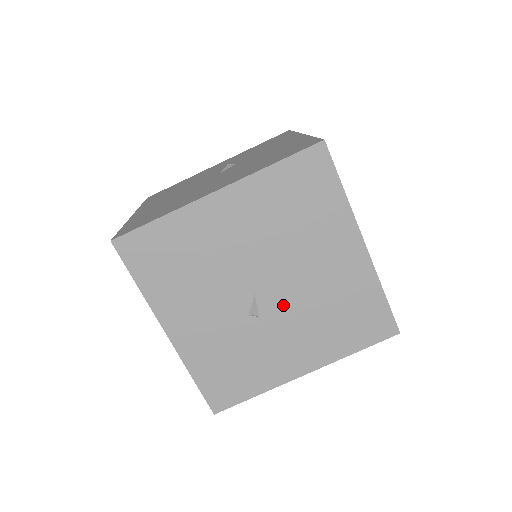
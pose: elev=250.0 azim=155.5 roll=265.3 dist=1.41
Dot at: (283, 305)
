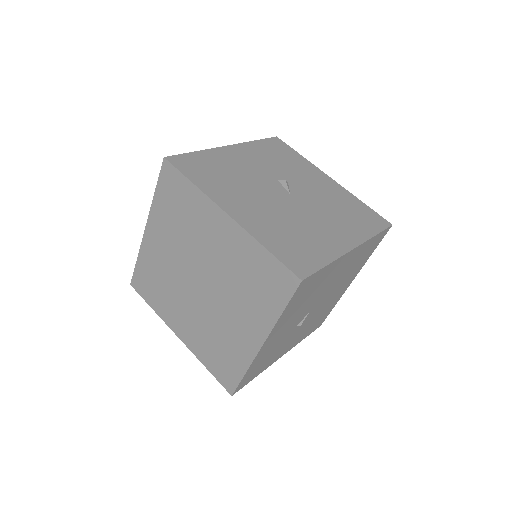
Dot at: (310, 317)
